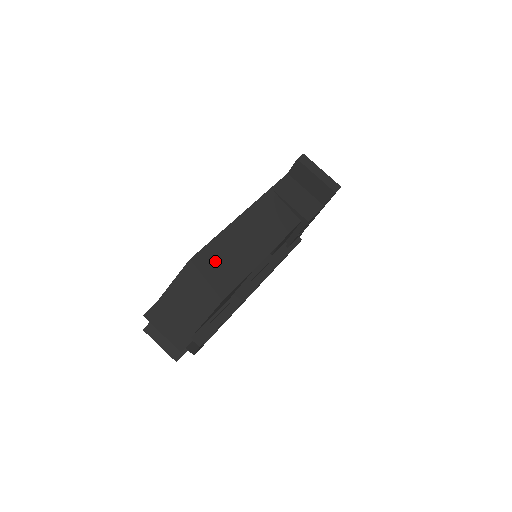
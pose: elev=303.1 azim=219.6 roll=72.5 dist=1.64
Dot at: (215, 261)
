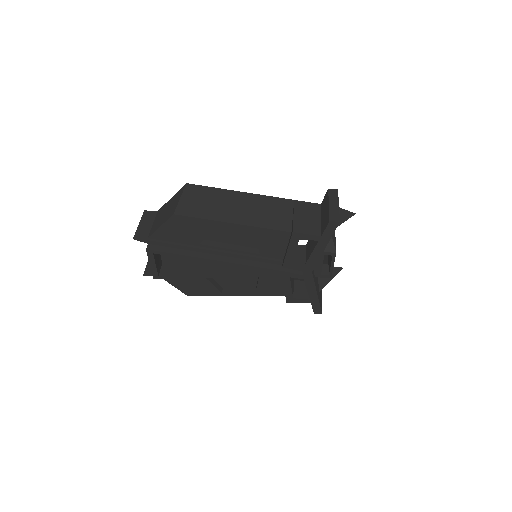
Dot at: (199, 196)
